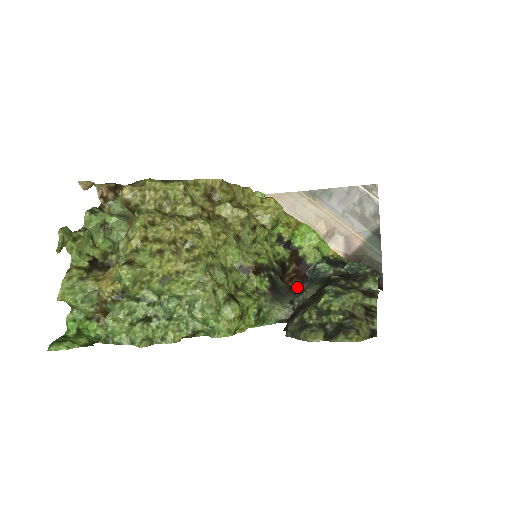
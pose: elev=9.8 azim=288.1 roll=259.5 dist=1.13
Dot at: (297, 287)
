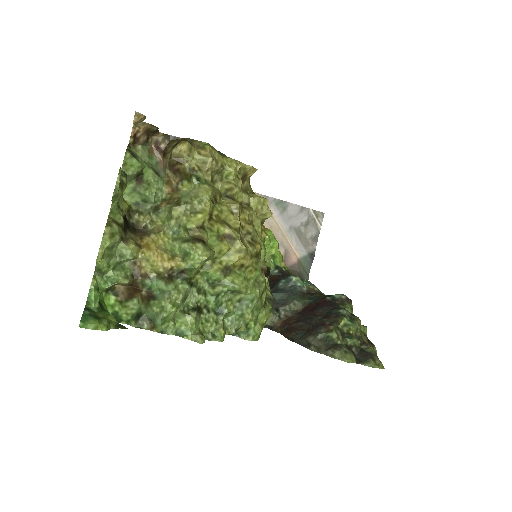
Dot at: (274, 294)
